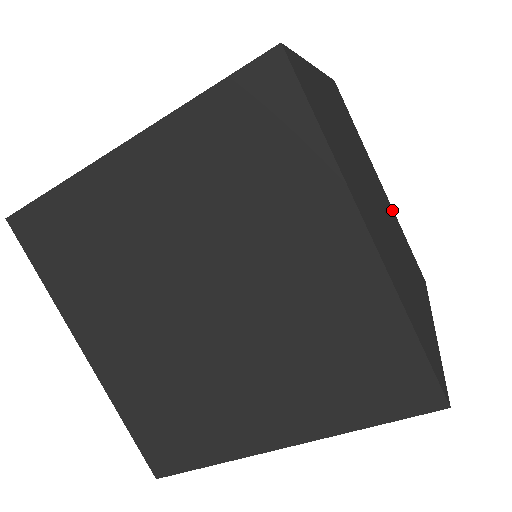
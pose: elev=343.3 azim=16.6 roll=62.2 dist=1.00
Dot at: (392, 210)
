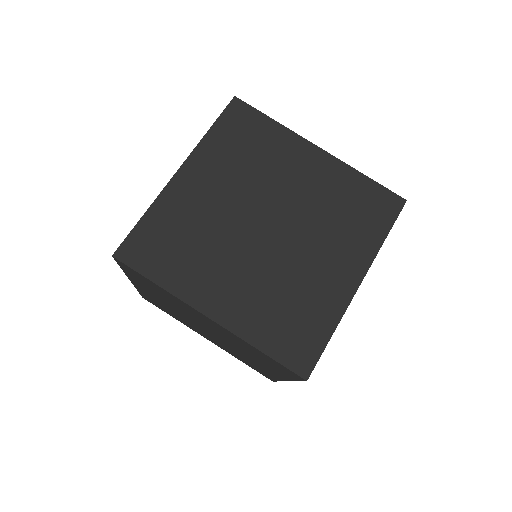
Dot at: occluded
